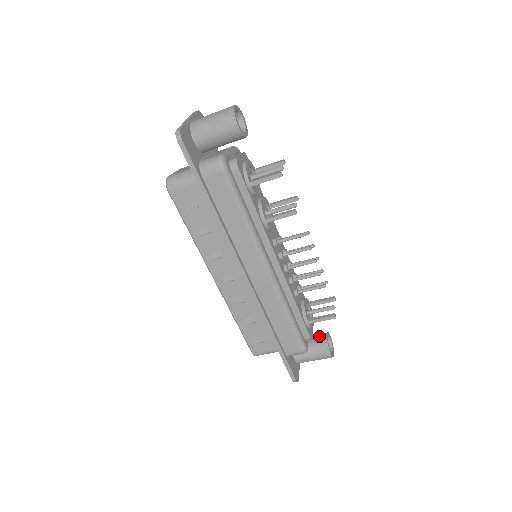
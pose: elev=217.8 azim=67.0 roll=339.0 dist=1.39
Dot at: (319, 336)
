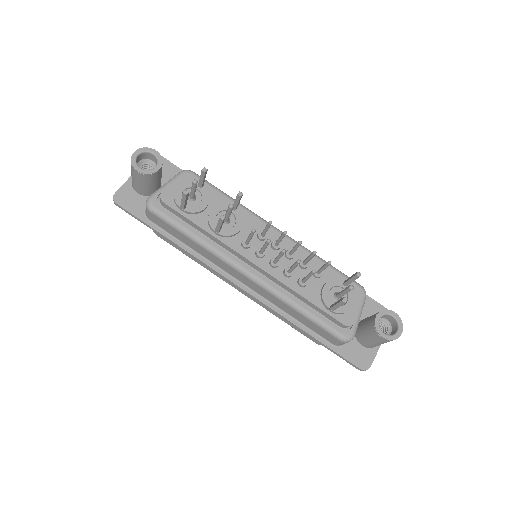
Dot at: (371, 317)
